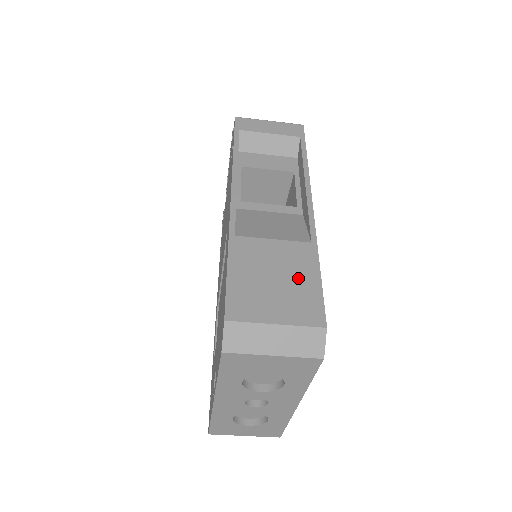
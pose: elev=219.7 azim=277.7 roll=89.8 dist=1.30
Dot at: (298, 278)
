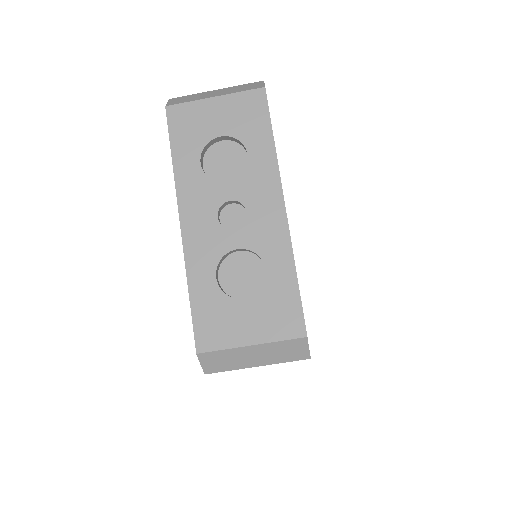
Dot at: occluded
